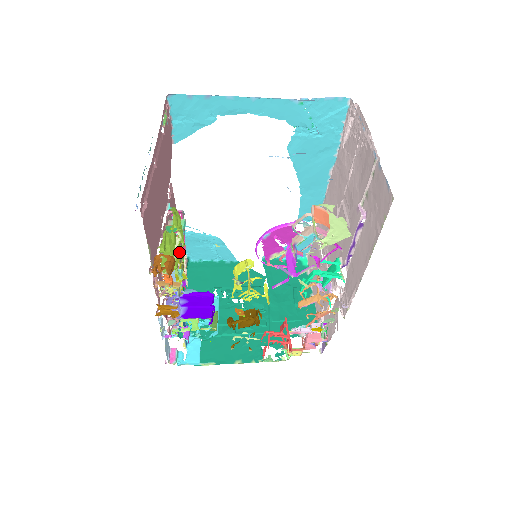
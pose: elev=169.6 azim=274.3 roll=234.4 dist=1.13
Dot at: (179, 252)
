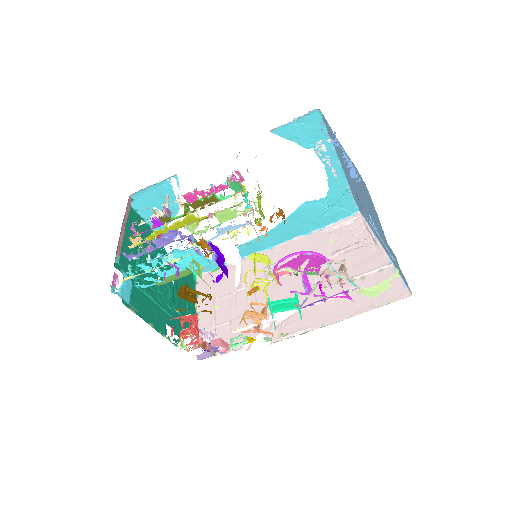
Dot at: occluded
